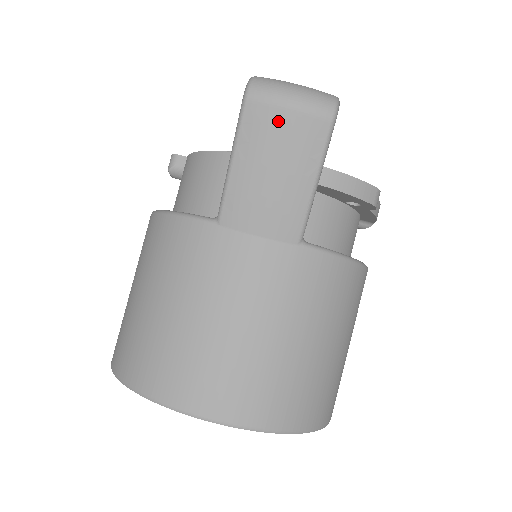
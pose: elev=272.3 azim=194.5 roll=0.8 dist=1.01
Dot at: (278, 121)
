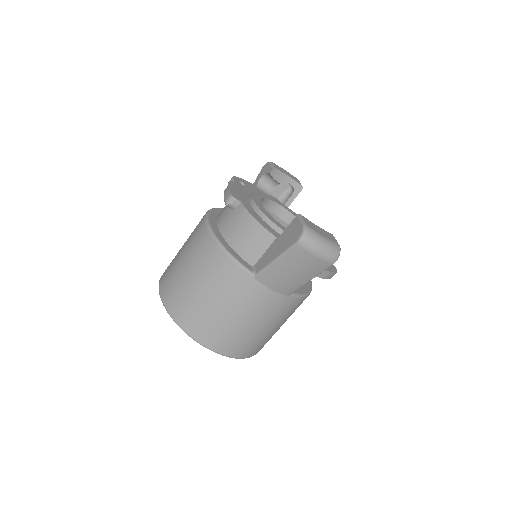
Dot at: (308, 258)
